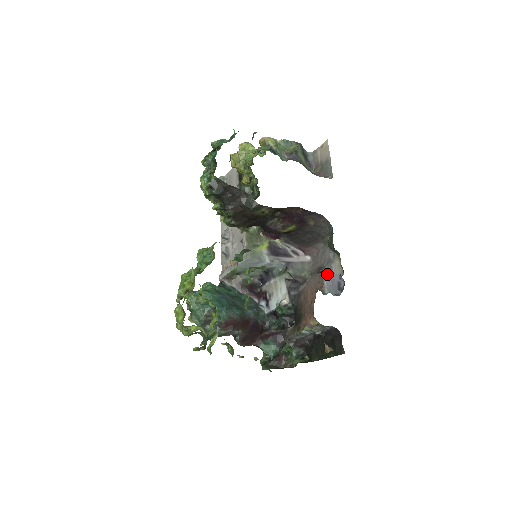
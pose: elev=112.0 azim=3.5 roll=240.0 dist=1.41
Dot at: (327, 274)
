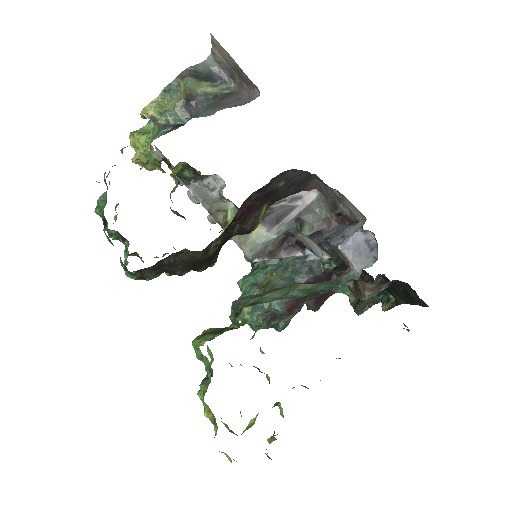
Dot at: (344, 247)
